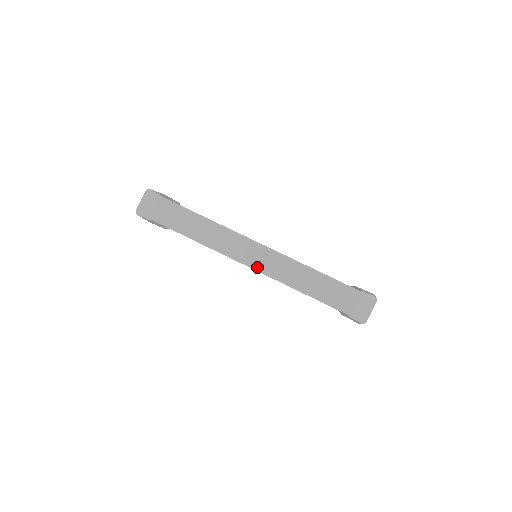
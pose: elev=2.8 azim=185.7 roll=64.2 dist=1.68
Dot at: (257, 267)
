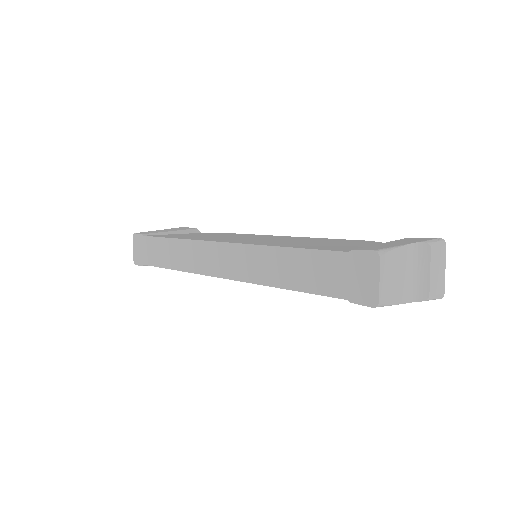
Dot at: (229, 274)
